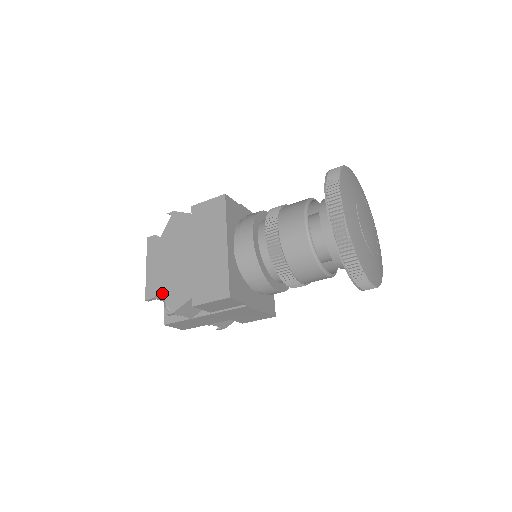
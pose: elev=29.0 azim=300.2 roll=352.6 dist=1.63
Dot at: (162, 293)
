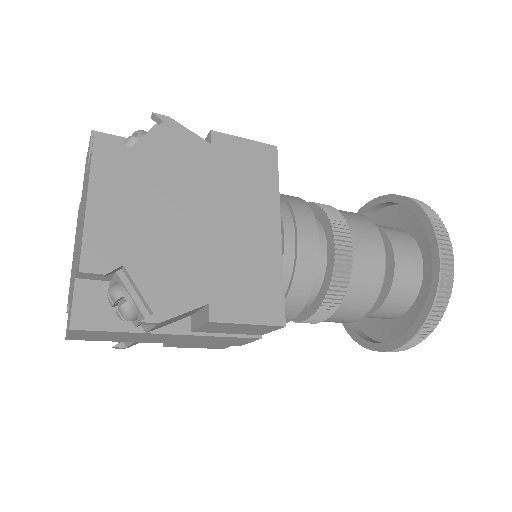
Dot at: (132, 271)
